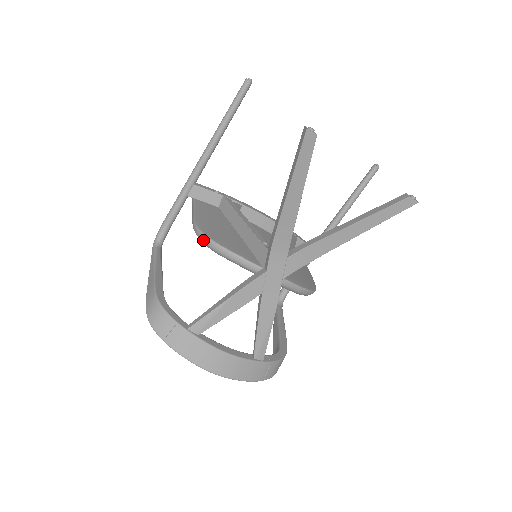
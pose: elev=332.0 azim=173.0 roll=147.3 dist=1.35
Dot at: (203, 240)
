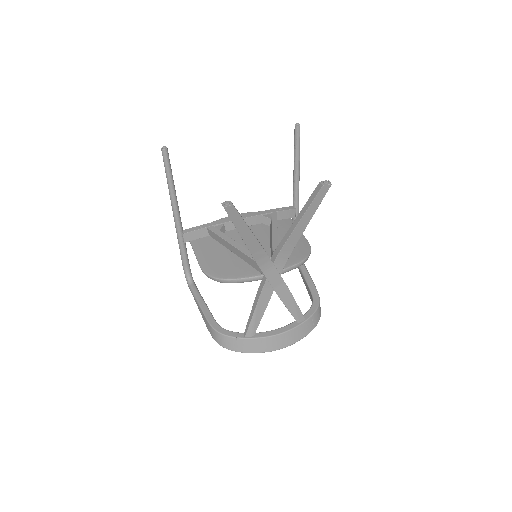
Dot at: occluded
